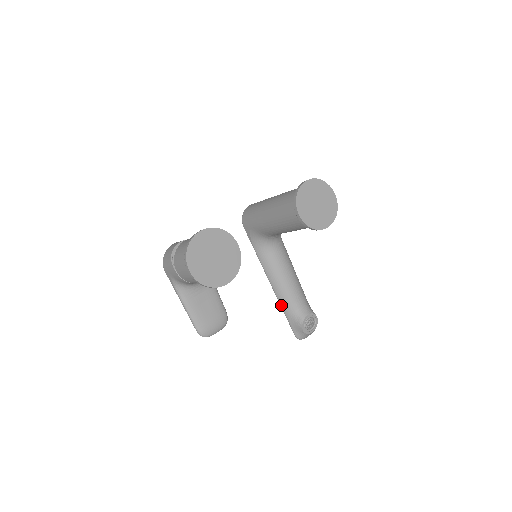
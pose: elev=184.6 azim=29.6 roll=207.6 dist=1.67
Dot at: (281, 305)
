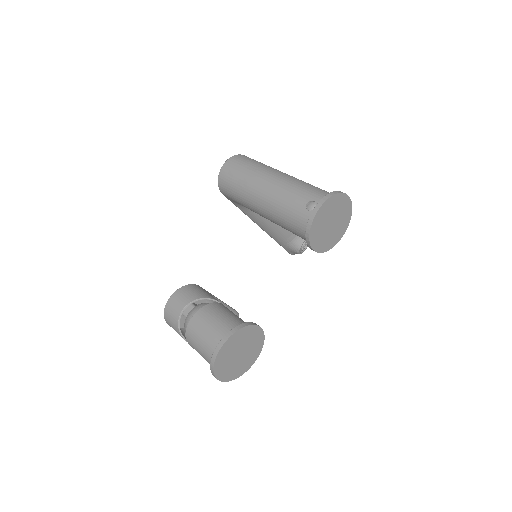
Dot at: occluded
